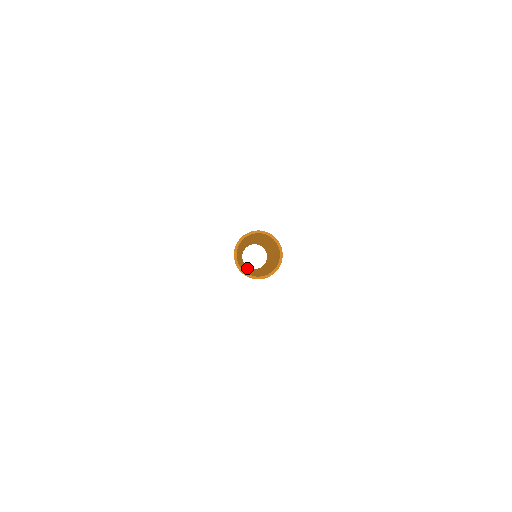
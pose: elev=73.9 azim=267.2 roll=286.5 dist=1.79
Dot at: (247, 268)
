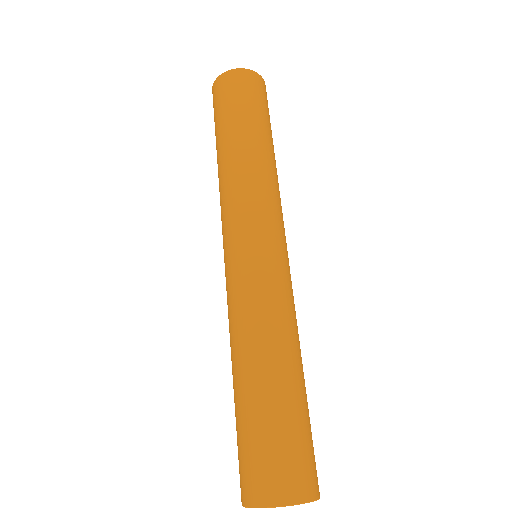
Dot at: occluded
